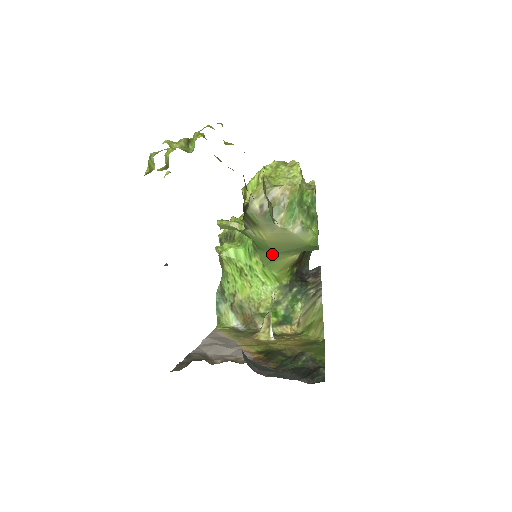
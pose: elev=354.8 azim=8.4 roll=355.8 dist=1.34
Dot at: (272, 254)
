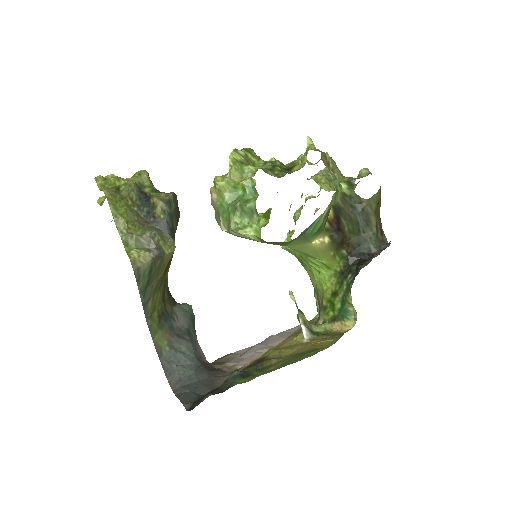
Dot at: (287, 246)
